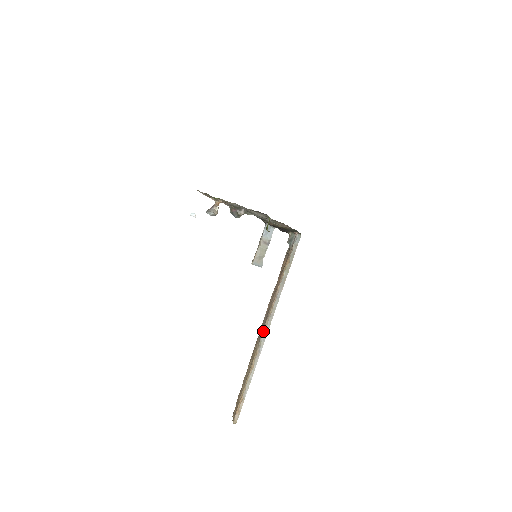
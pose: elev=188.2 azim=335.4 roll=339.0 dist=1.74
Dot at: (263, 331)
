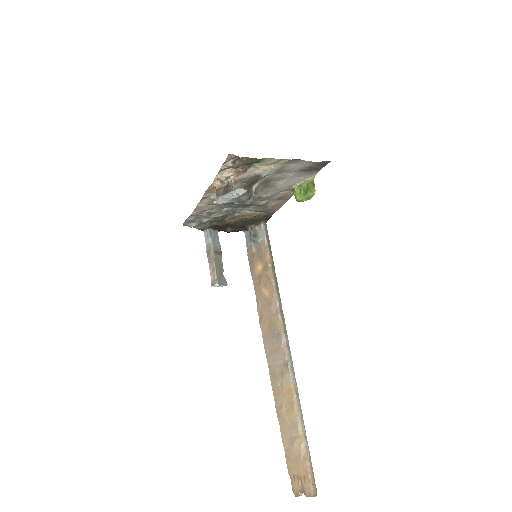
Dot at: (286, 354)
